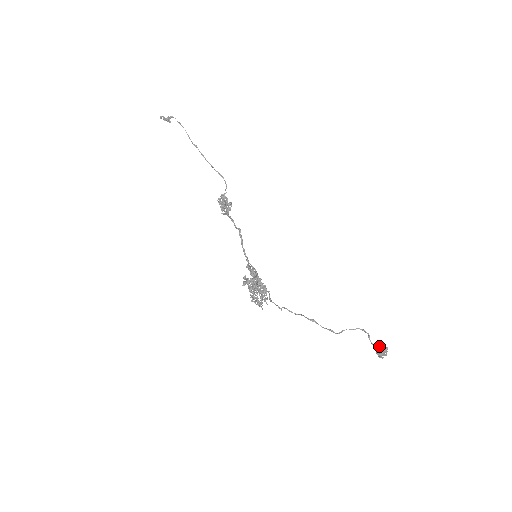
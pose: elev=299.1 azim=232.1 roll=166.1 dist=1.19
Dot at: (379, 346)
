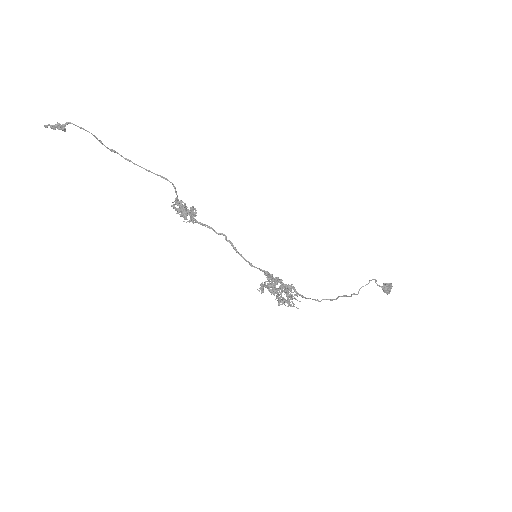
Dot at: (385, 285)
